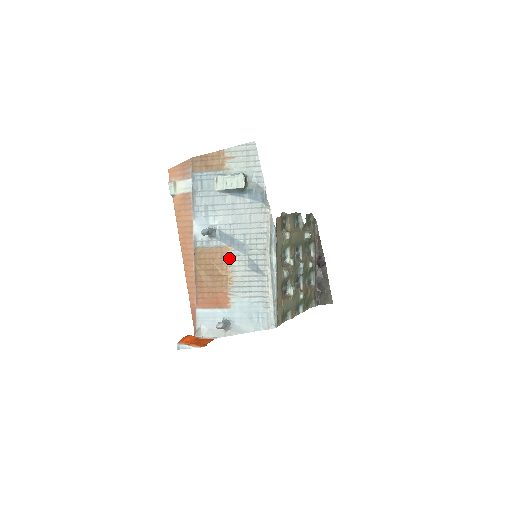
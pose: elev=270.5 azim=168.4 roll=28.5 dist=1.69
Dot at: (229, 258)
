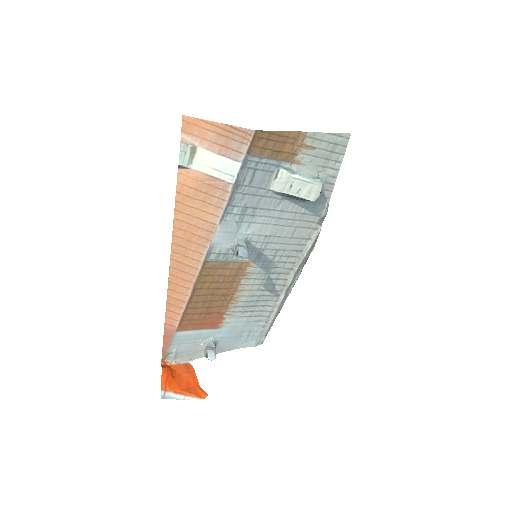
Dot at: (245, 275)
